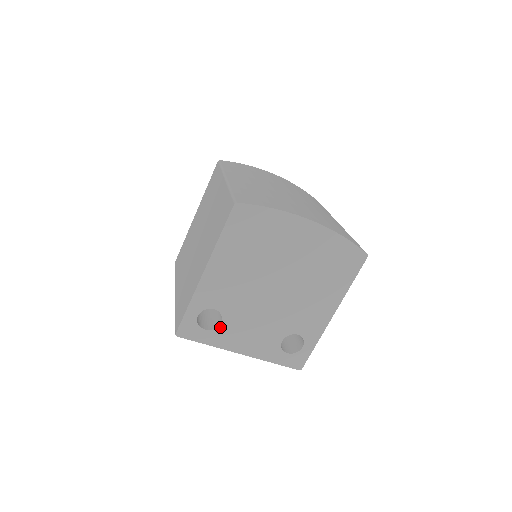
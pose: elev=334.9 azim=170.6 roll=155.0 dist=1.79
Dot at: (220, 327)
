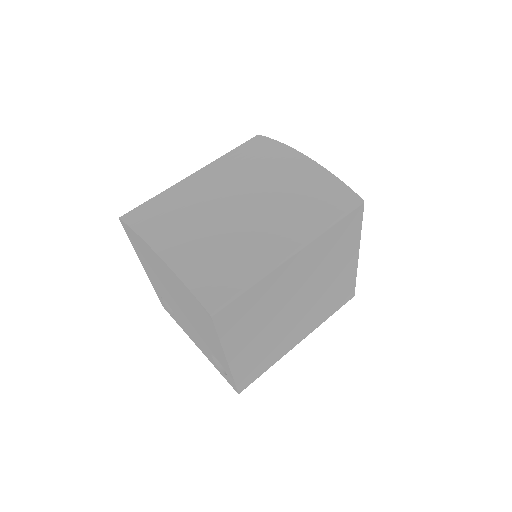
Dot at: (175, 316)
